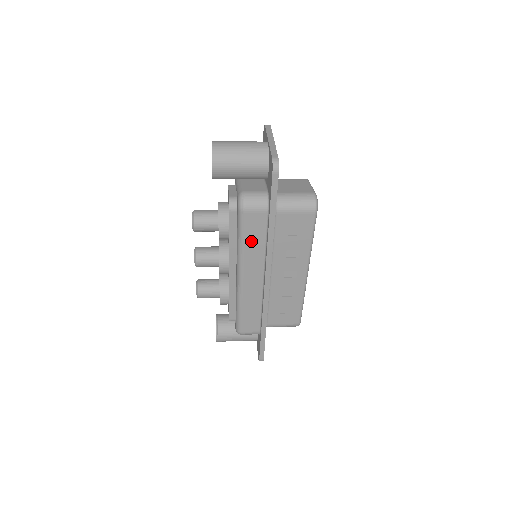
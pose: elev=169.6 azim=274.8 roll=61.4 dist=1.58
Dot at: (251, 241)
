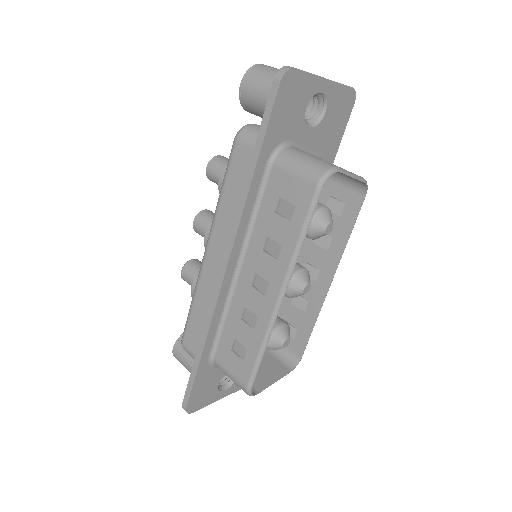
Dot at: (230, 193)
